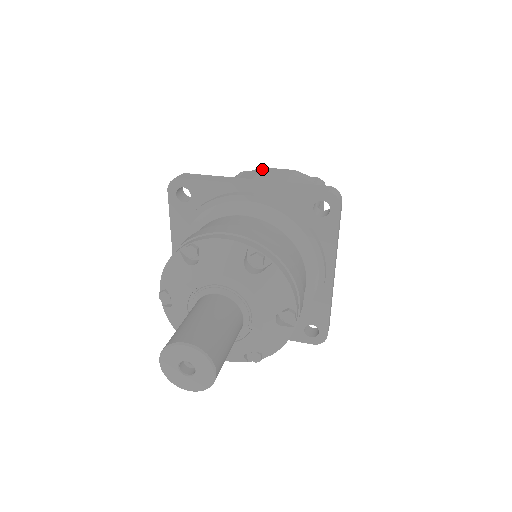
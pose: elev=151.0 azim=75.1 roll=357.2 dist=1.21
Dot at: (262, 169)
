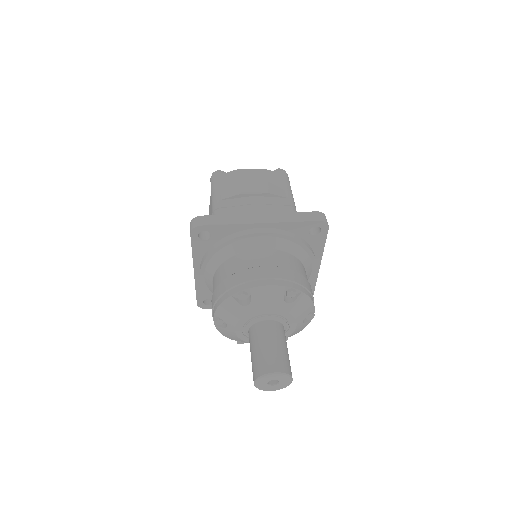
Dot at: (238, 173)
